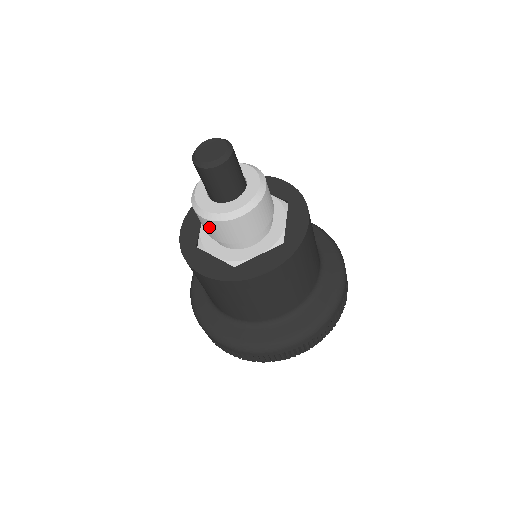
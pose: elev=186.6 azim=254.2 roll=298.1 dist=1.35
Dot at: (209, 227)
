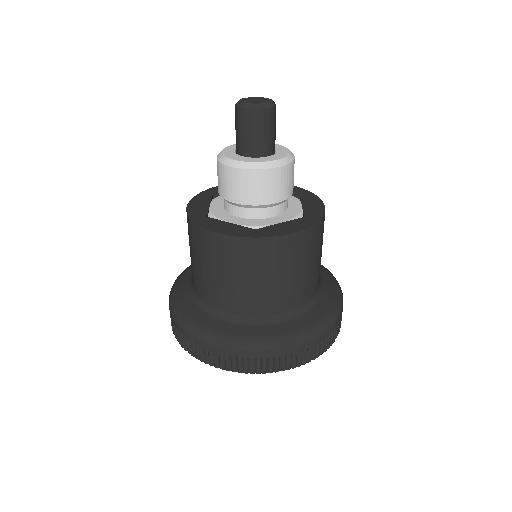
Dot at: (236, 181)
